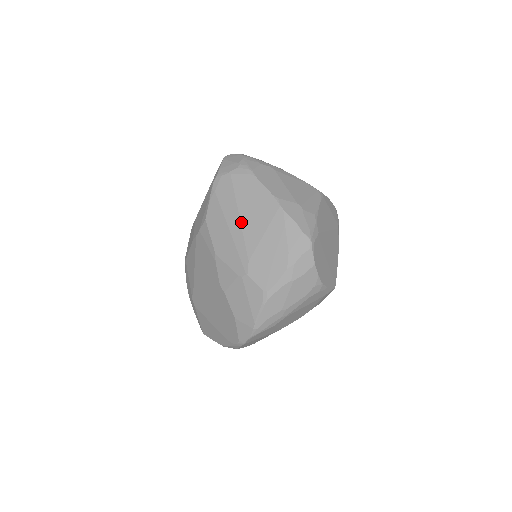
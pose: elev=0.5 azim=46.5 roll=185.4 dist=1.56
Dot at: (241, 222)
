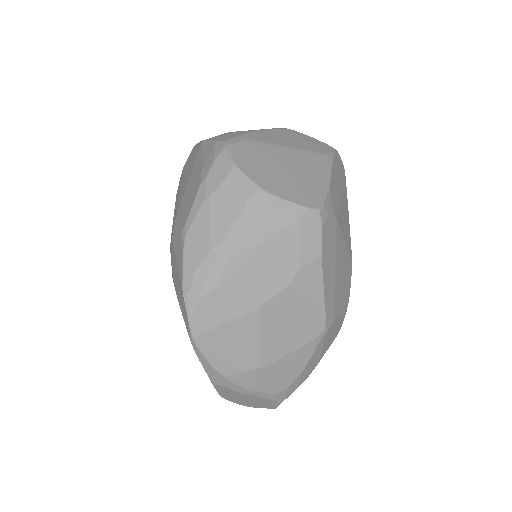
Dot at: (180, 191)
